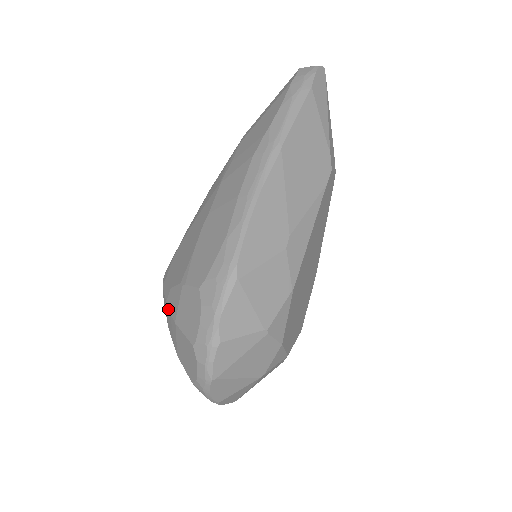
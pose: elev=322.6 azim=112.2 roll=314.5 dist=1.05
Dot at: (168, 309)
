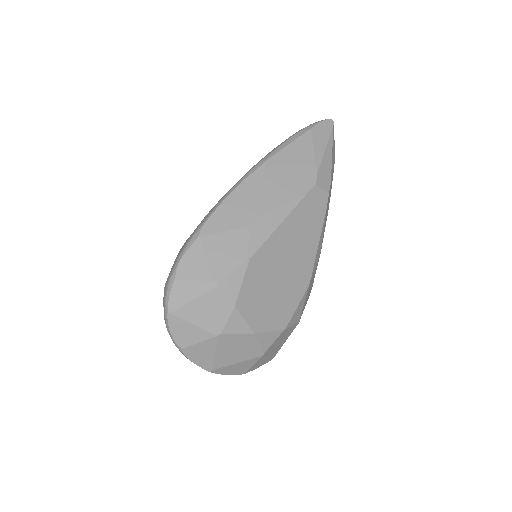
Dot at: occluded
